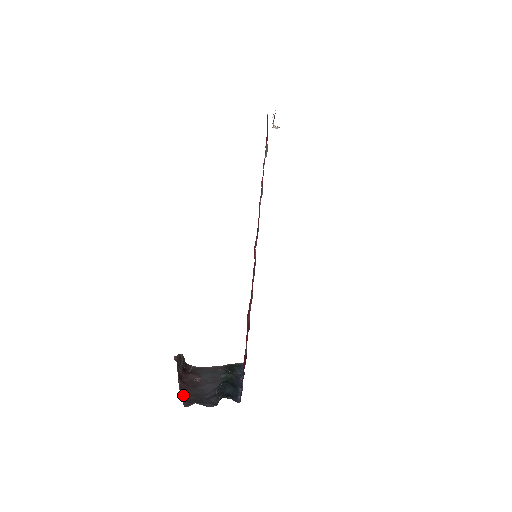
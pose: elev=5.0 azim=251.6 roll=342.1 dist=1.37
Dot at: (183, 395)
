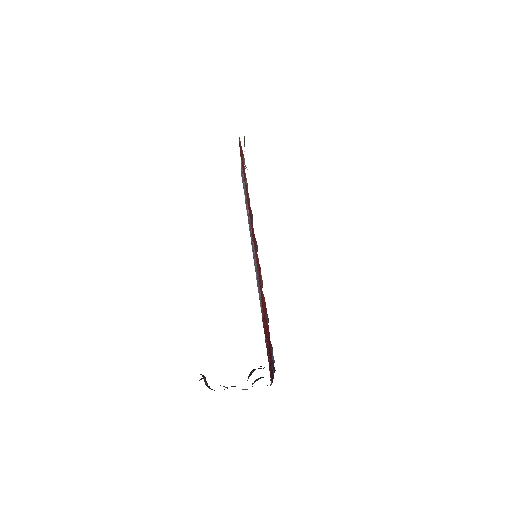
Dot at: occluded
